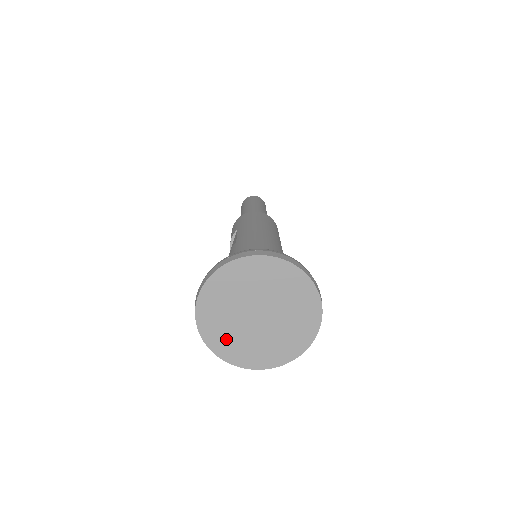
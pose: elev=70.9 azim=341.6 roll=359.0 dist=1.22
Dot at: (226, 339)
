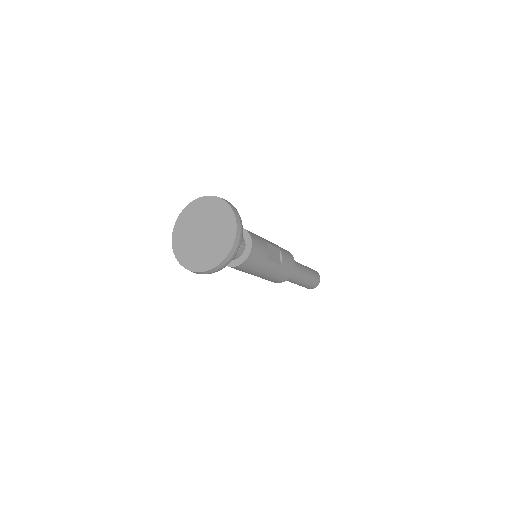
Dot at: (192, 257)
